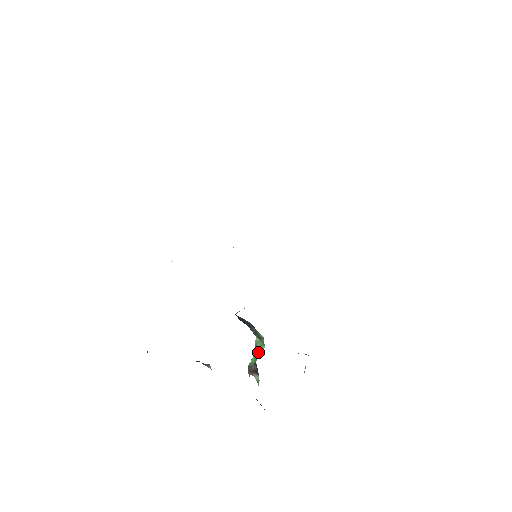
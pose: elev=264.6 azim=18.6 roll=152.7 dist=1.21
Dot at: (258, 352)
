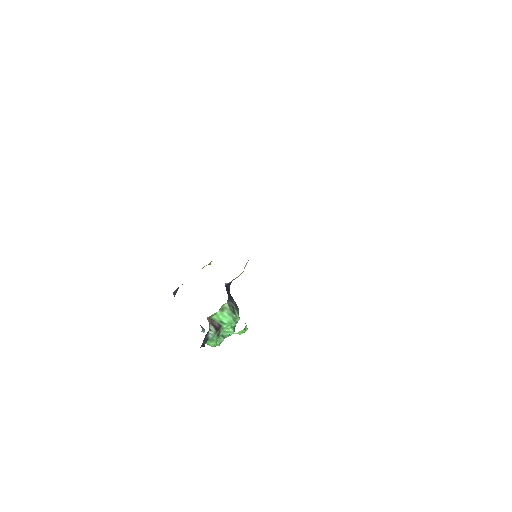
Dot at: (225, 317)
